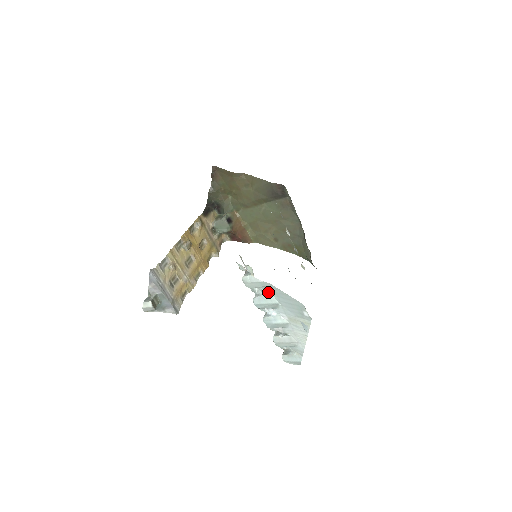
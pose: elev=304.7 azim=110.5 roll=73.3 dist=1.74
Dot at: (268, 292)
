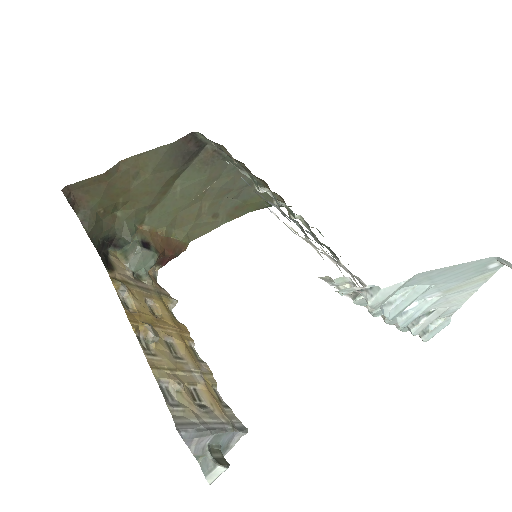
Dot at: (407, 287)
